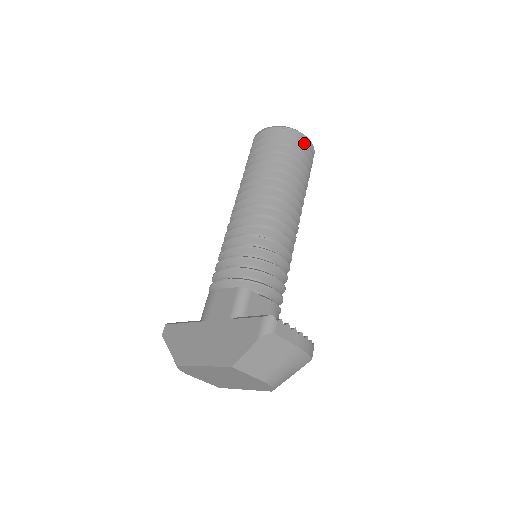
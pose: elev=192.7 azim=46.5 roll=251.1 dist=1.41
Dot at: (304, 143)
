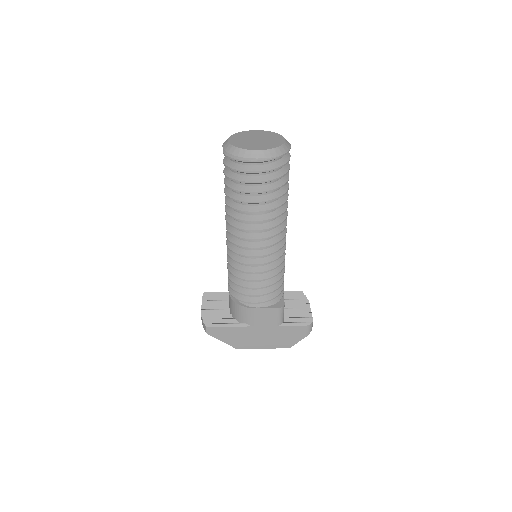
Dot at: occluded
